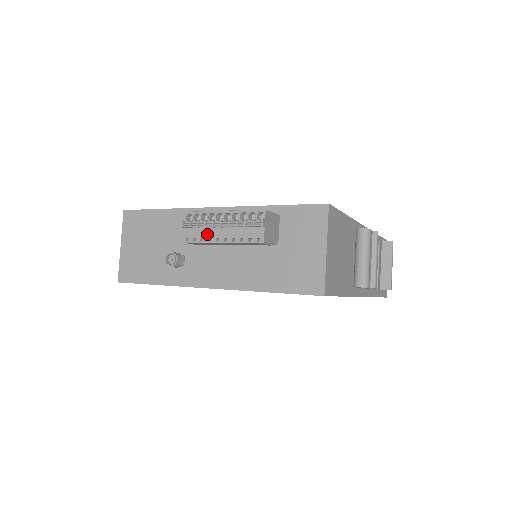
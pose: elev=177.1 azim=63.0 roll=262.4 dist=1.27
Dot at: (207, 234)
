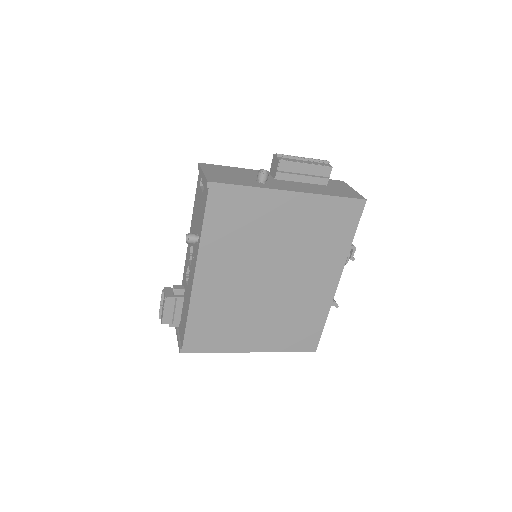
Dot at: (295, 160)
